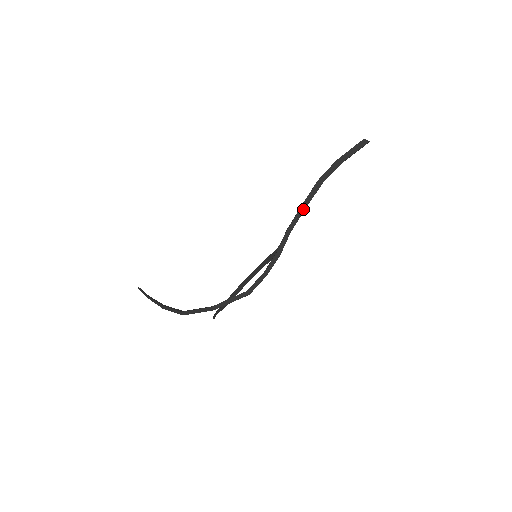
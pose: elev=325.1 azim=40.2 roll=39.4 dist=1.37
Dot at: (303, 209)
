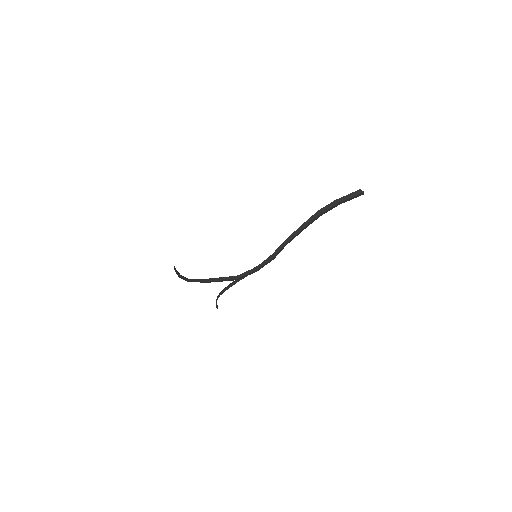
Dot at: (300, 229)
